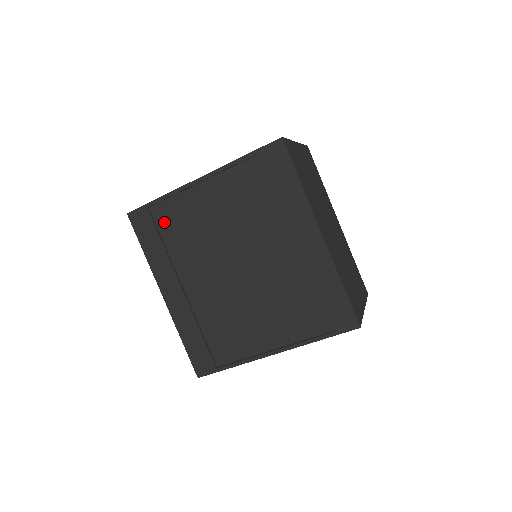
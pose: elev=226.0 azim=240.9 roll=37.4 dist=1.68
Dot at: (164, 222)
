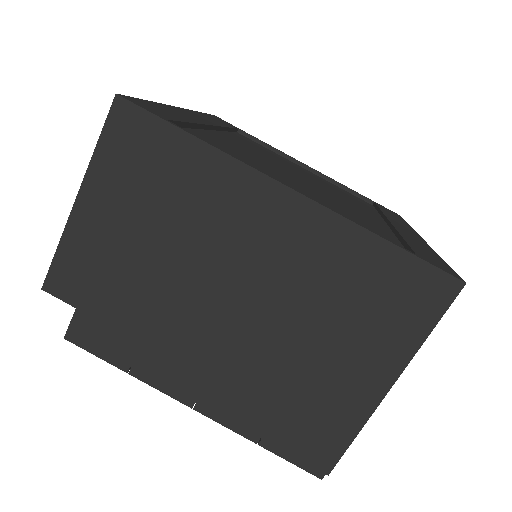
Dot at: (243, 137)
